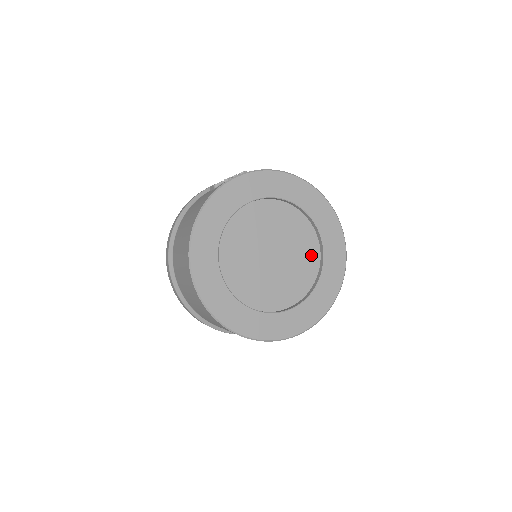
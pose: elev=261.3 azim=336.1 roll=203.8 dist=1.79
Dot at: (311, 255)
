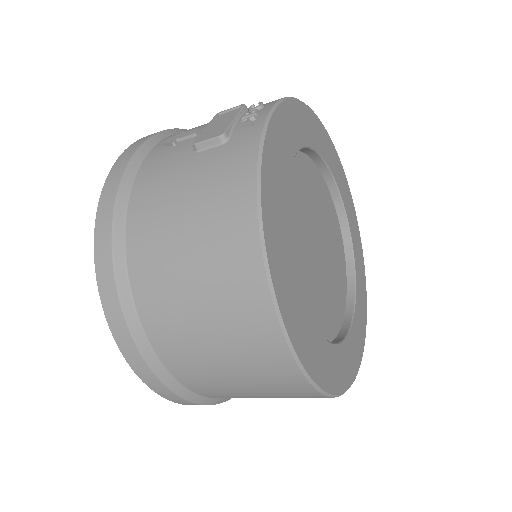
Dot at: (336, 230)
